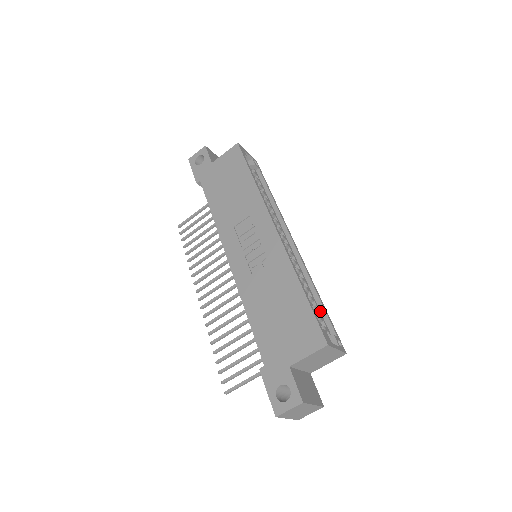
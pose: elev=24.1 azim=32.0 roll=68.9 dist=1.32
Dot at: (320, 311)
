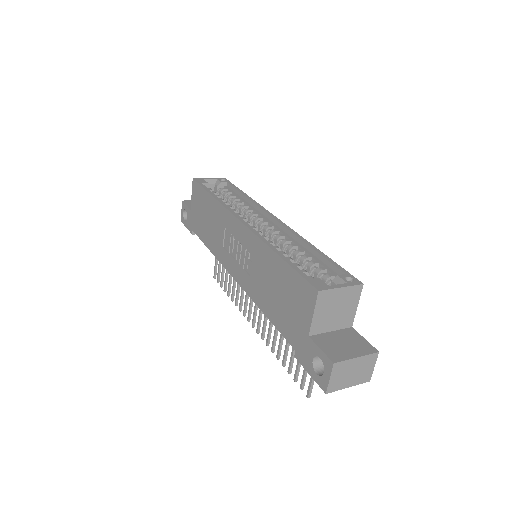
Dot at: (322, 262)
